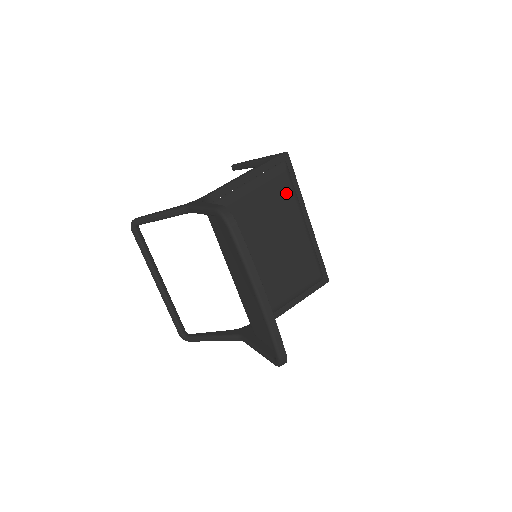
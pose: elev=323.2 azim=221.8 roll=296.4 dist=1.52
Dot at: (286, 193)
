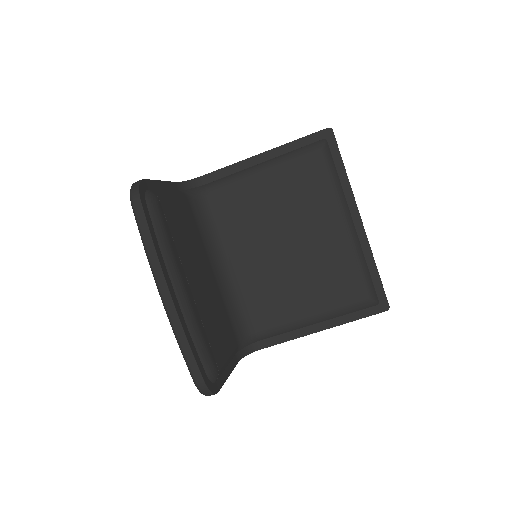
Dot at: (318, 181)
